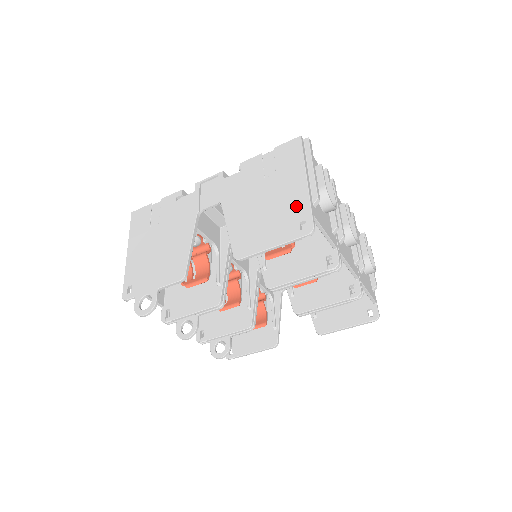
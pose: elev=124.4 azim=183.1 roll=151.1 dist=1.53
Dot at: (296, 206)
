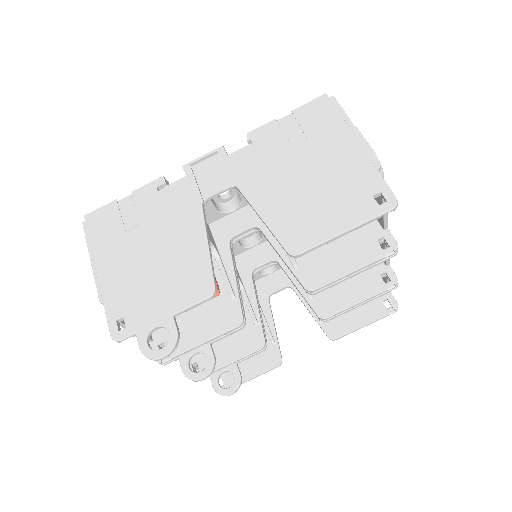
Dot at: (358, 176)
